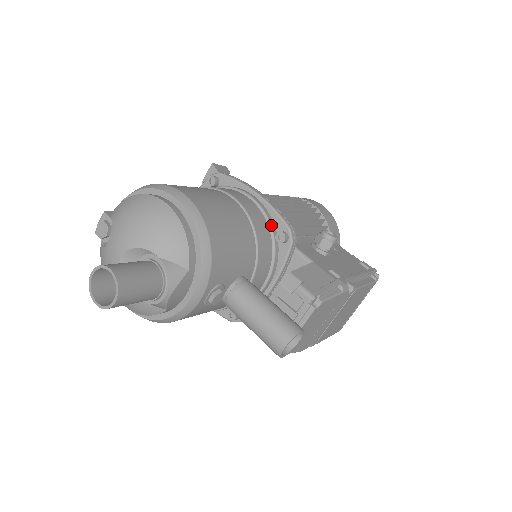
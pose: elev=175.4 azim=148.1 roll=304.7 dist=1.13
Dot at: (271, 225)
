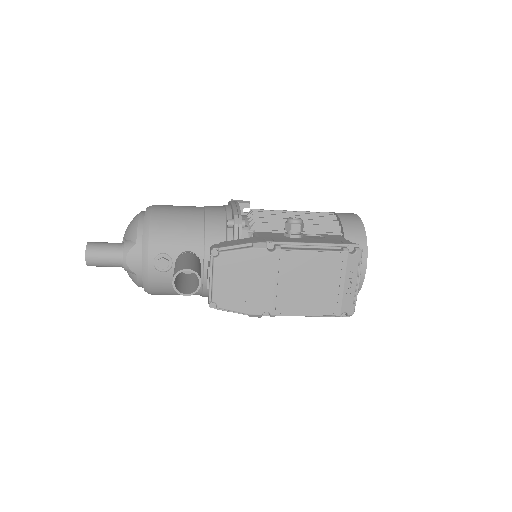
Dot at: (228, 218)
